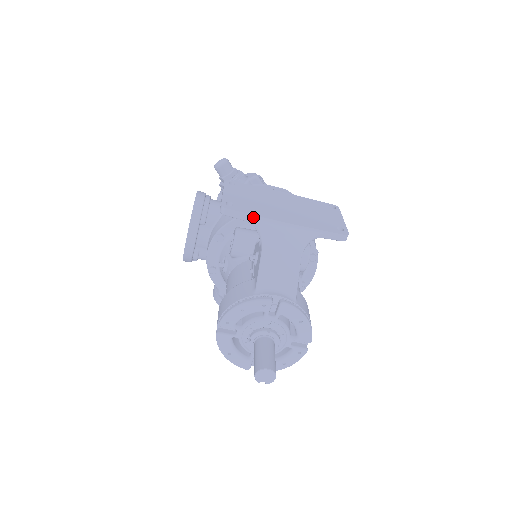
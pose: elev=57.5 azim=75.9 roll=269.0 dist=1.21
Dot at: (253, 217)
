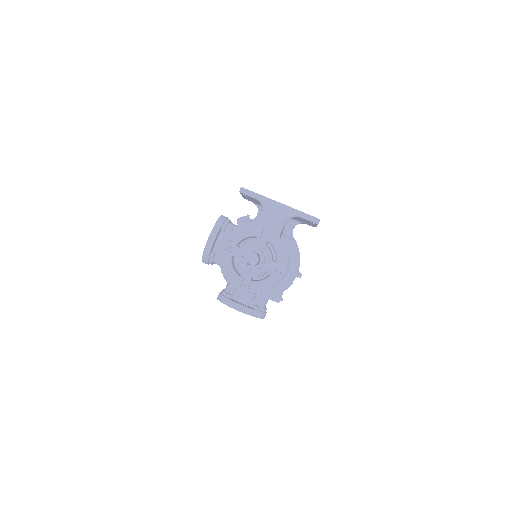
Dot at: (260, 196)
